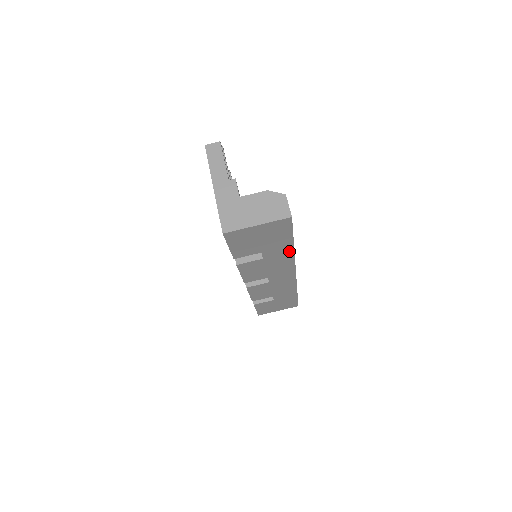
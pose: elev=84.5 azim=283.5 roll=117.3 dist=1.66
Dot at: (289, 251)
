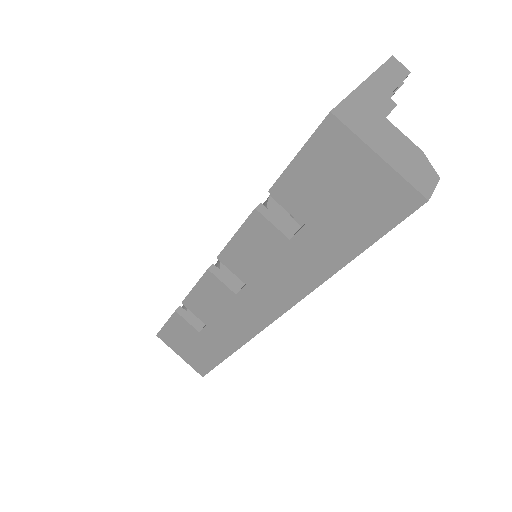
Dot at: (327, 268)
